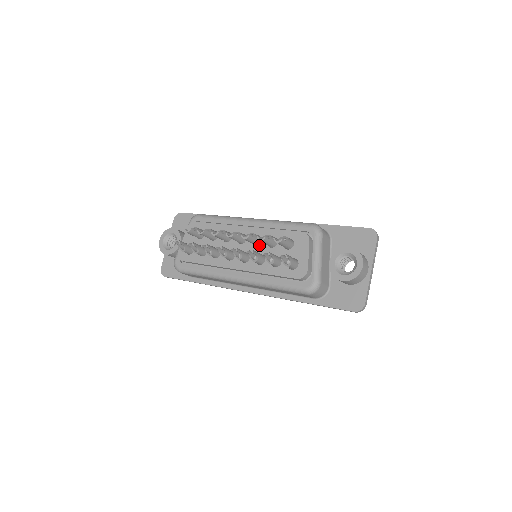
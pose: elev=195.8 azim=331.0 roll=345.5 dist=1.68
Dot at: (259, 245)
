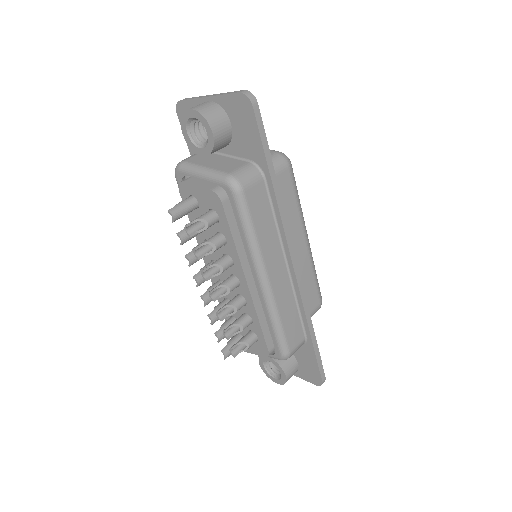
Dot at: occluded
